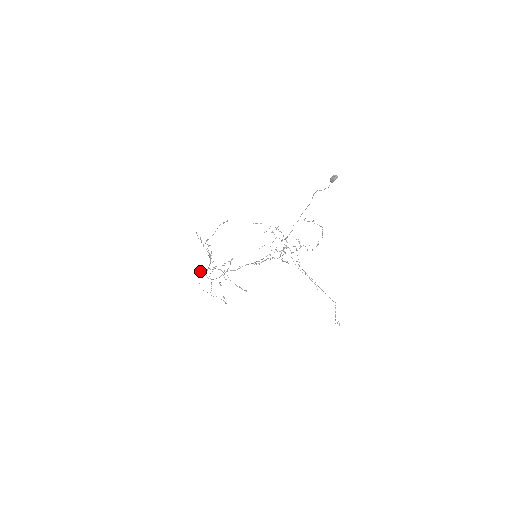
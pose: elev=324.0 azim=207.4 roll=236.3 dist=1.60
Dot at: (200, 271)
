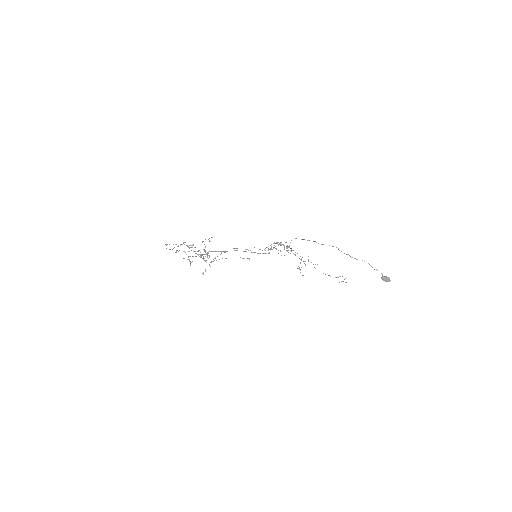
Dot at: (176, 251)
